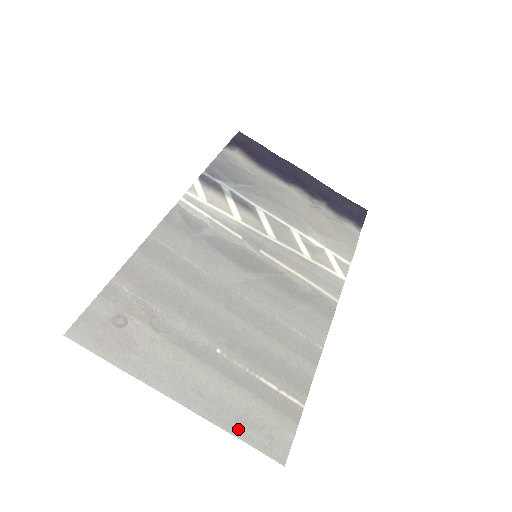
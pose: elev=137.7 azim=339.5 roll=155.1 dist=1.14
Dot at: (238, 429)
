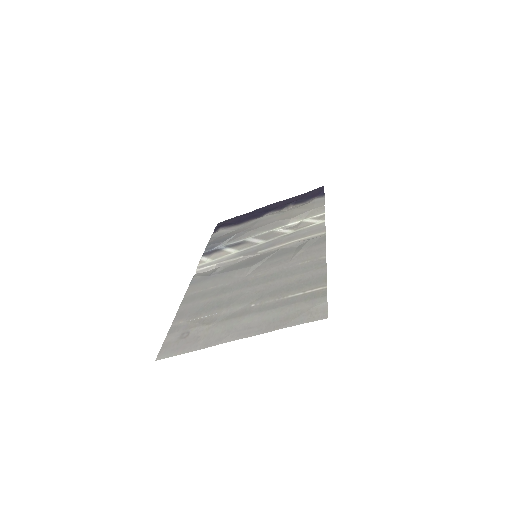
Dot at: (284, 324)
